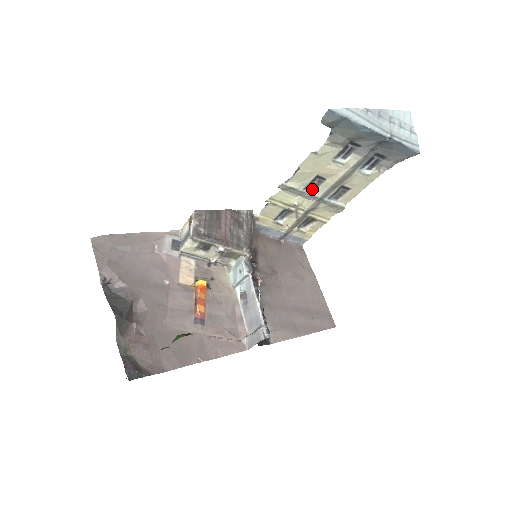
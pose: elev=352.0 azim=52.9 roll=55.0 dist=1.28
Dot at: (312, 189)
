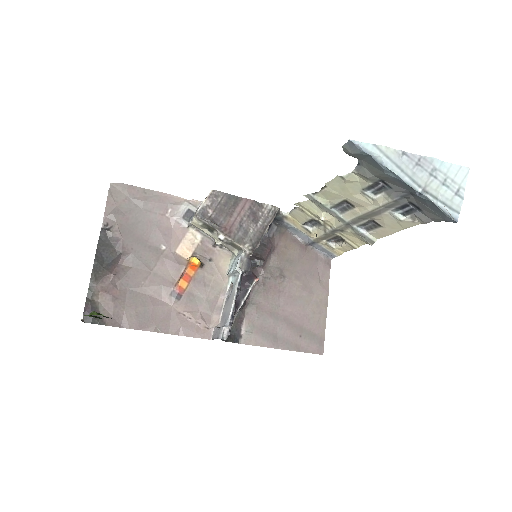
Dot at: (341, 211)
